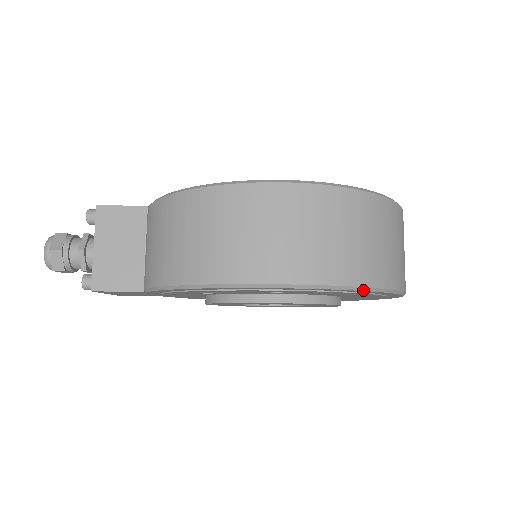
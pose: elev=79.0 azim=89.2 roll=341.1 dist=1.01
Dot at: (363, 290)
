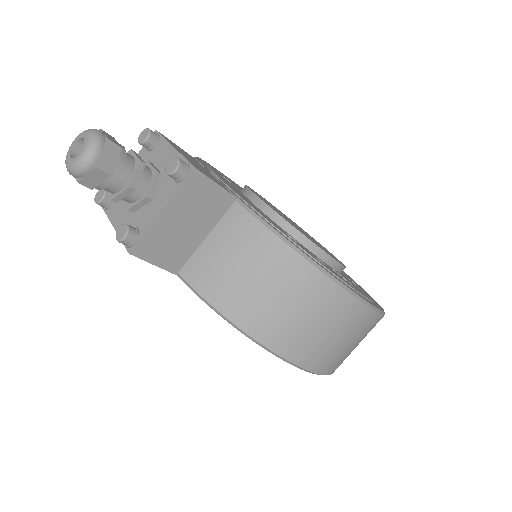
Dot at: occluded
